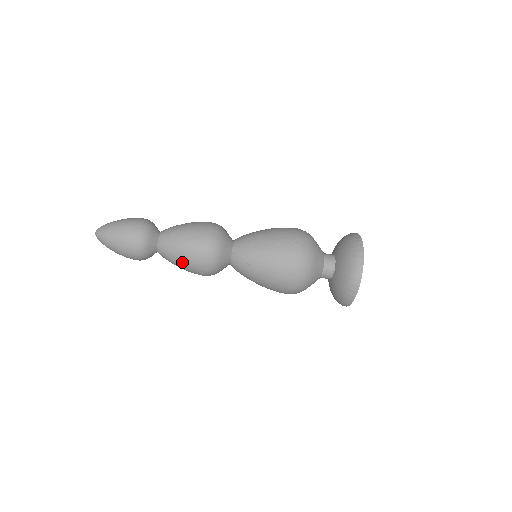
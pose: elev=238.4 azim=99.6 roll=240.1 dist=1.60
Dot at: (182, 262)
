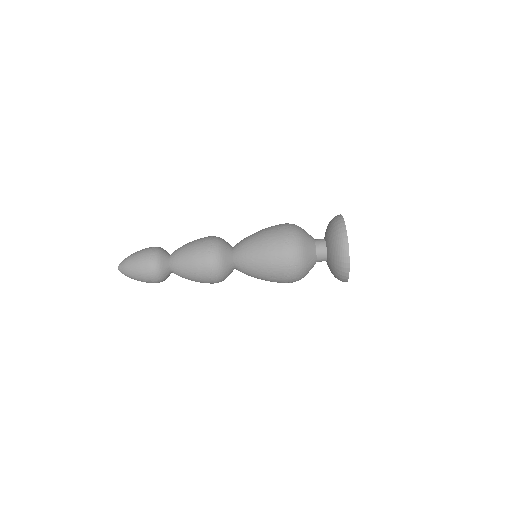
Dot at: (194, 279)
